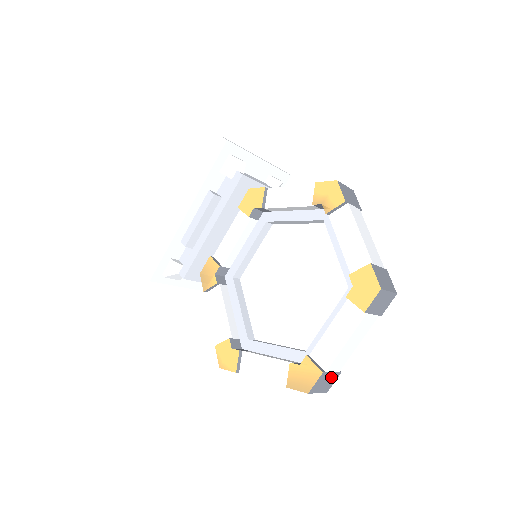
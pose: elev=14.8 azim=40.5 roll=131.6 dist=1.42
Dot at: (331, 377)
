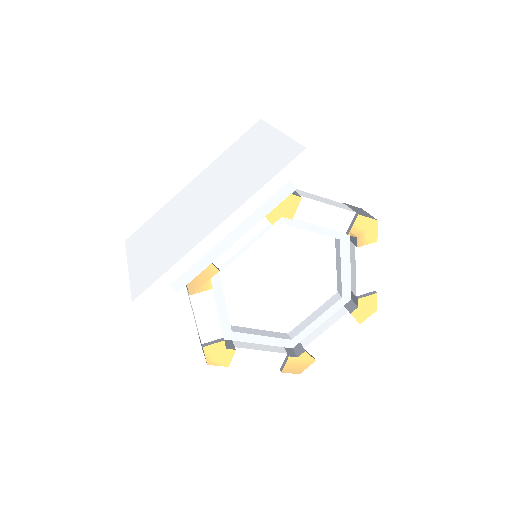
Dot at: occluded
